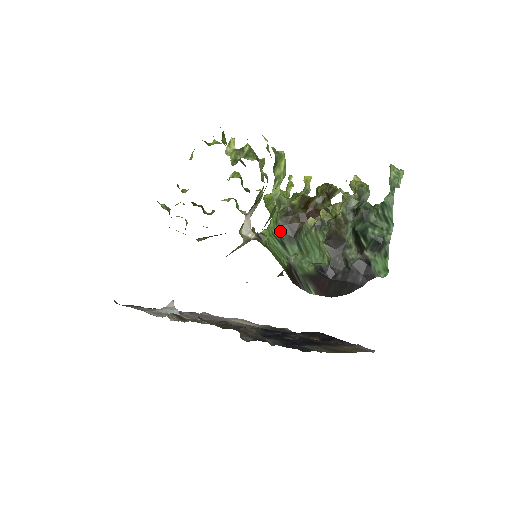
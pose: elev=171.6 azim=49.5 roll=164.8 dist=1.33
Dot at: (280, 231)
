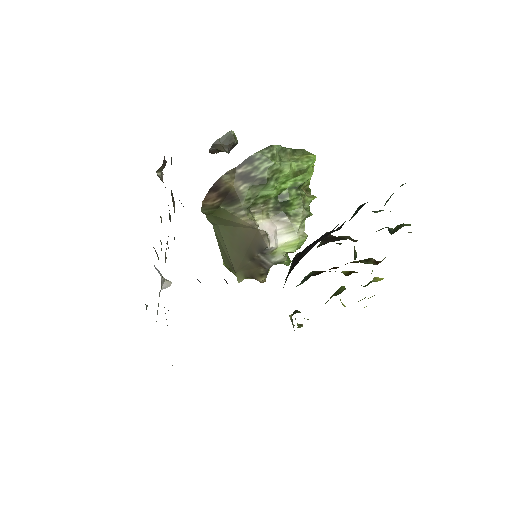
Dot at: (305, 277)
